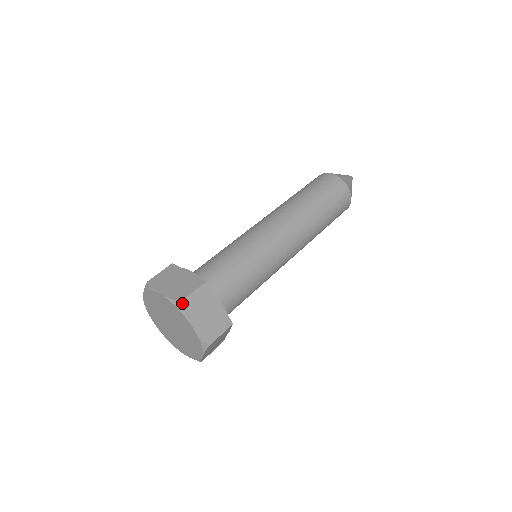
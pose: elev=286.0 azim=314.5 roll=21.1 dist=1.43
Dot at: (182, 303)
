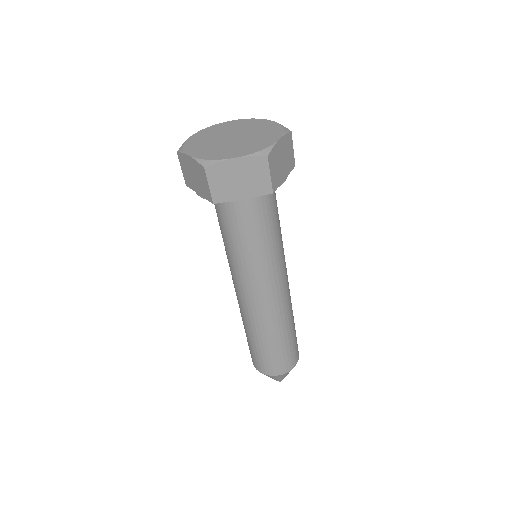
Dot at: occluded
